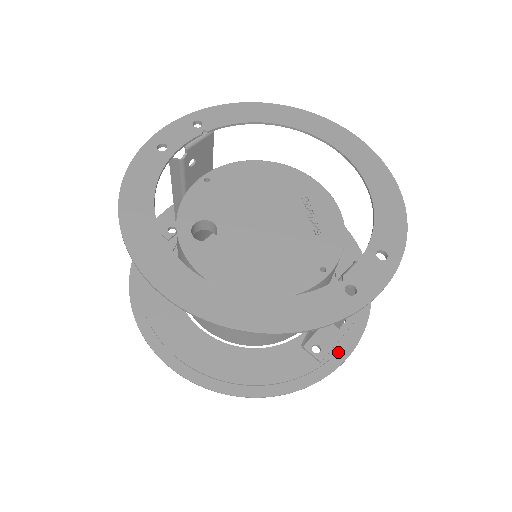
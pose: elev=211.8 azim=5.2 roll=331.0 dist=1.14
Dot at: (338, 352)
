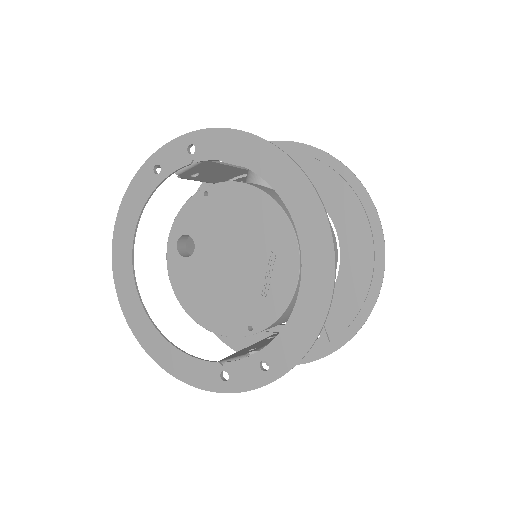
Dot at: occluded
